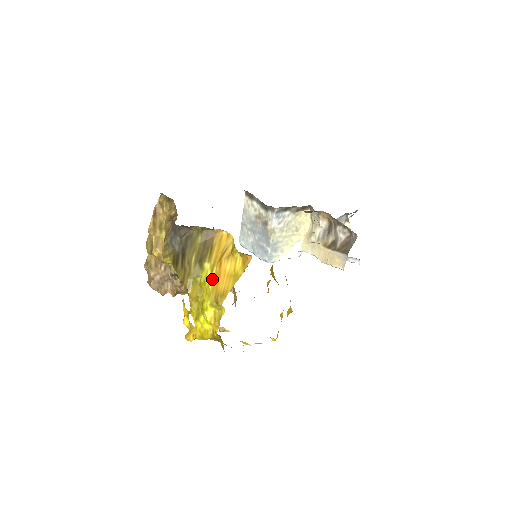
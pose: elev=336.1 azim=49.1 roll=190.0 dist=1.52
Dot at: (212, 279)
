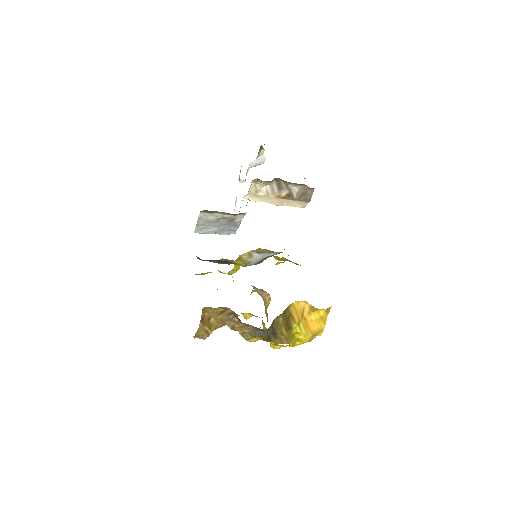
Dot at: (302, 328)
